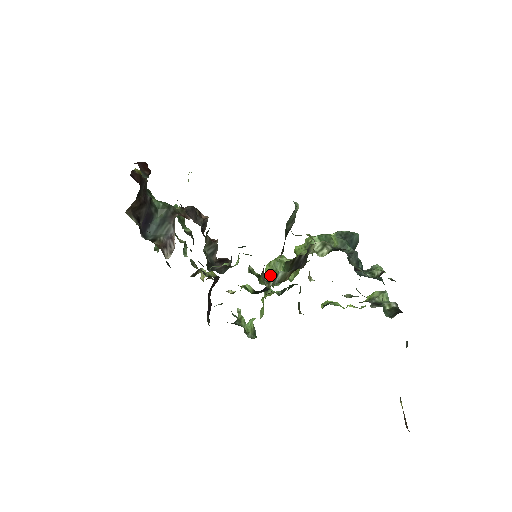
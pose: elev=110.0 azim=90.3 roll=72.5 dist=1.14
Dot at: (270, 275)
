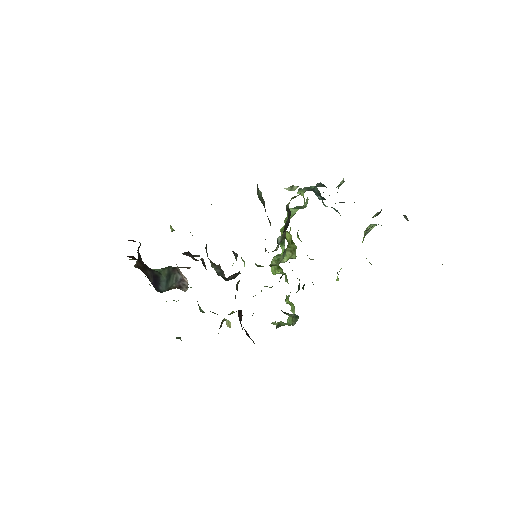
Dot at: (276, 262)
